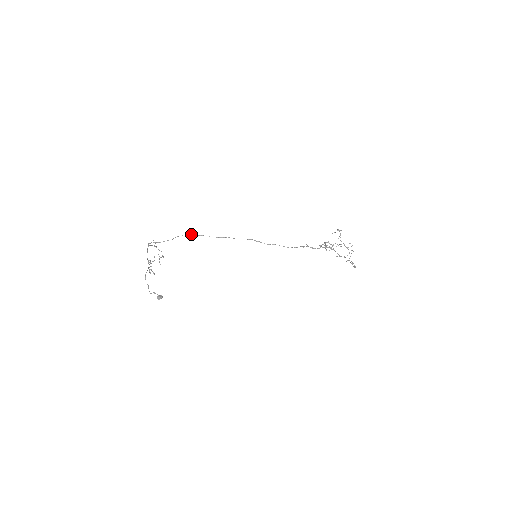
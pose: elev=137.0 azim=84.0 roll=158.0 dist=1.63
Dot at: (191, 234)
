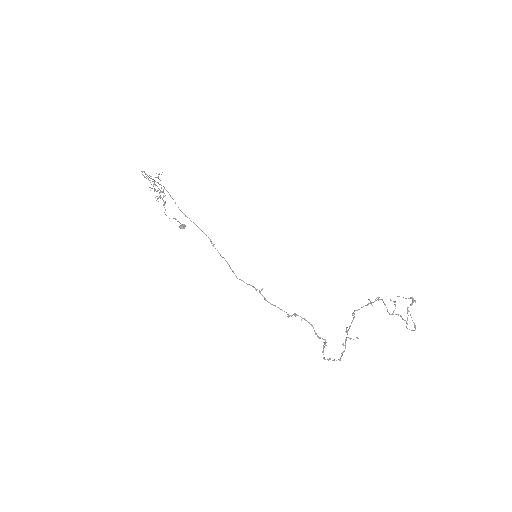
Dot at: occluded
